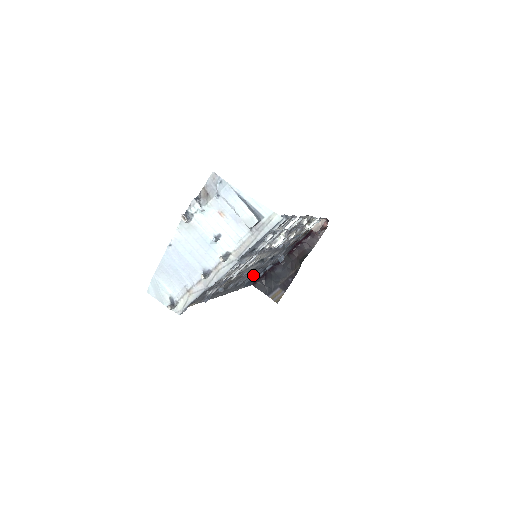
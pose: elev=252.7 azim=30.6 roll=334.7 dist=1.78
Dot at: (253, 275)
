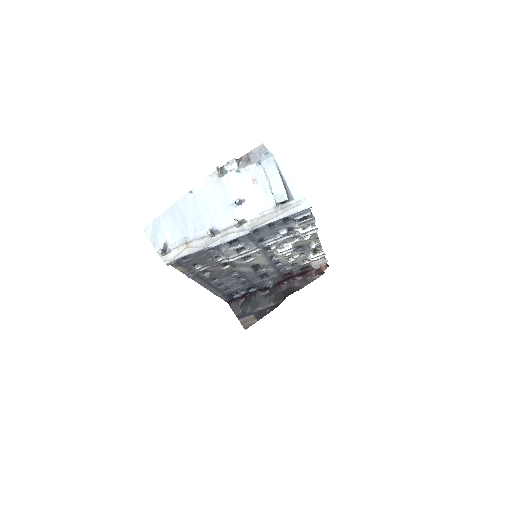
Dot at: (237, 287)
